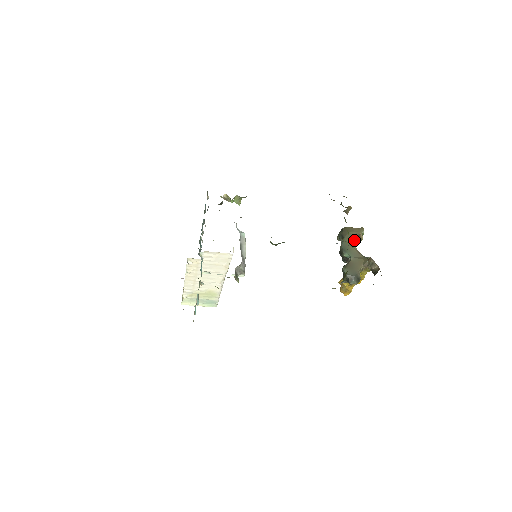
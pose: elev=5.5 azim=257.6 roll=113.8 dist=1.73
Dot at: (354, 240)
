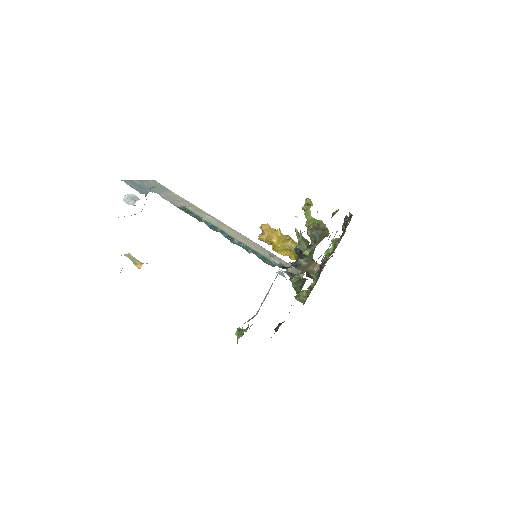
Dot at: occluded
